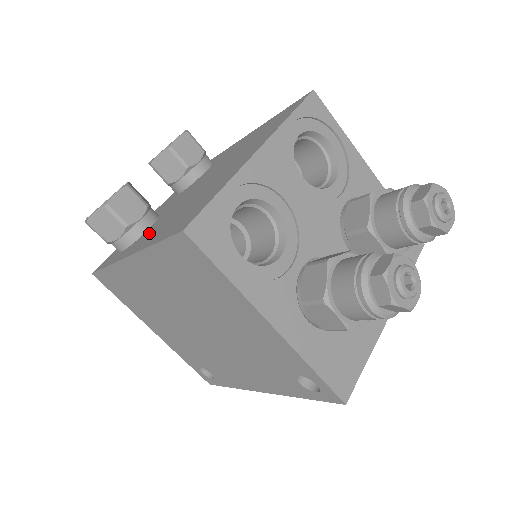
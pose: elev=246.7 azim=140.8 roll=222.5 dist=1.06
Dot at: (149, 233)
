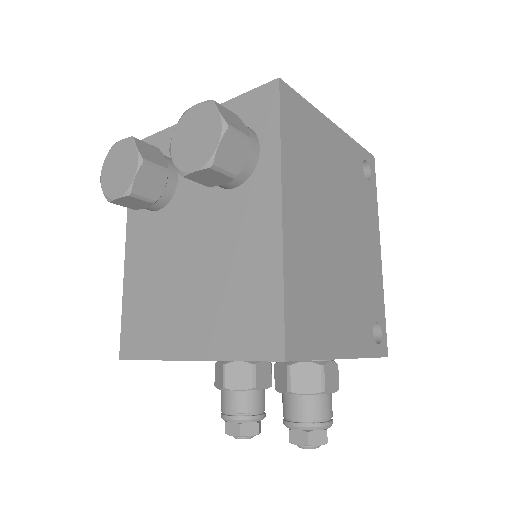
Dot at: (145, 240)
